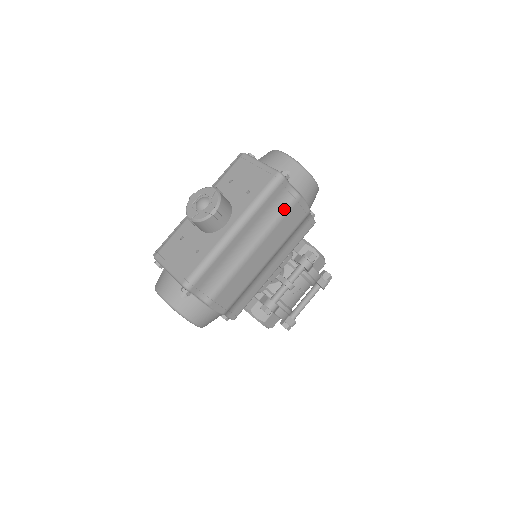
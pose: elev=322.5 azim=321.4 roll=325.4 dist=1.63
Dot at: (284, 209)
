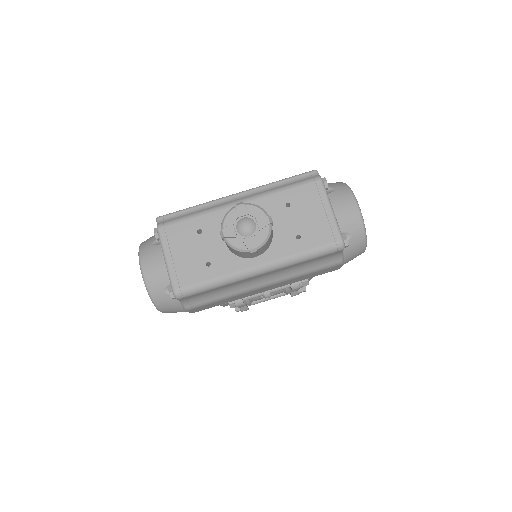
Dot at: (319, 268)
